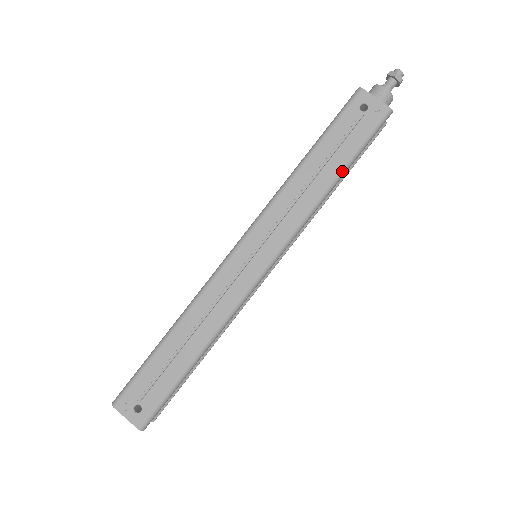
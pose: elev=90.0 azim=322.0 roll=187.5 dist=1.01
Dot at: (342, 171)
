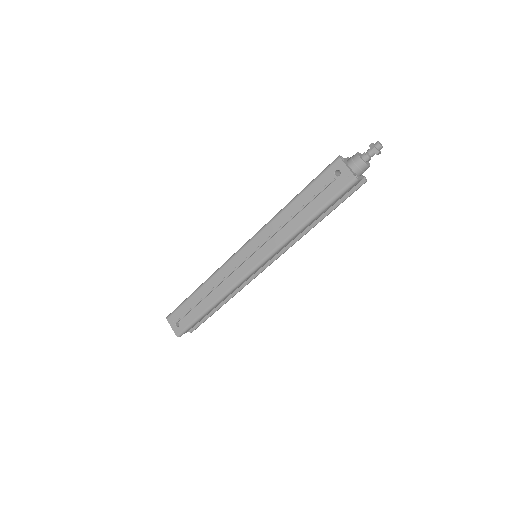
Dot at: (312, 217)
